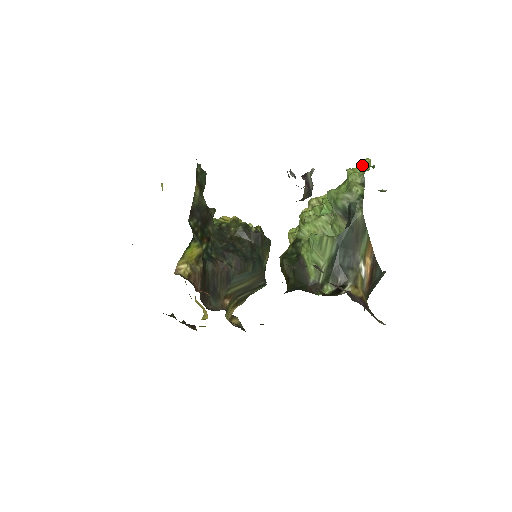
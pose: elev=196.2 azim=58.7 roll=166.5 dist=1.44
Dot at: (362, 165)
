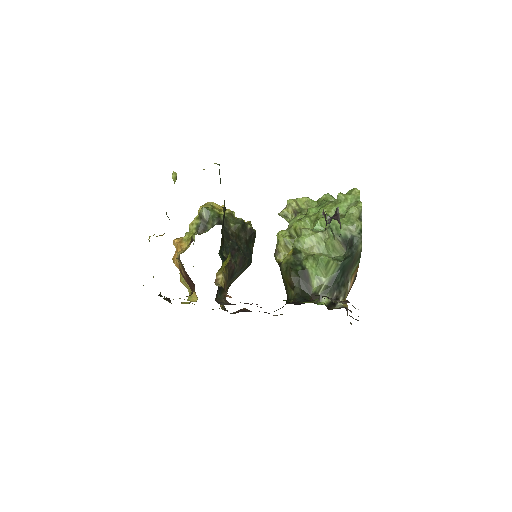
Dot at: (352, 194)
